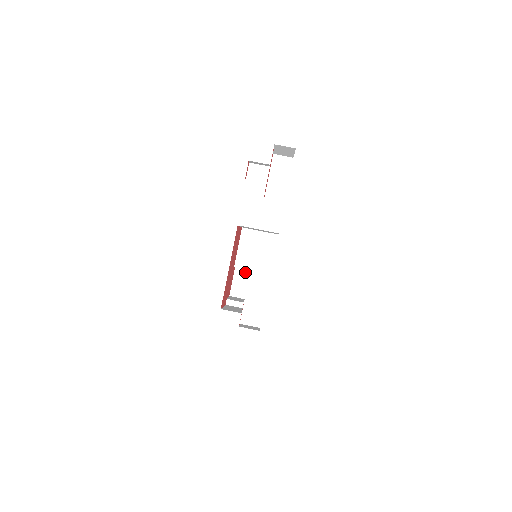
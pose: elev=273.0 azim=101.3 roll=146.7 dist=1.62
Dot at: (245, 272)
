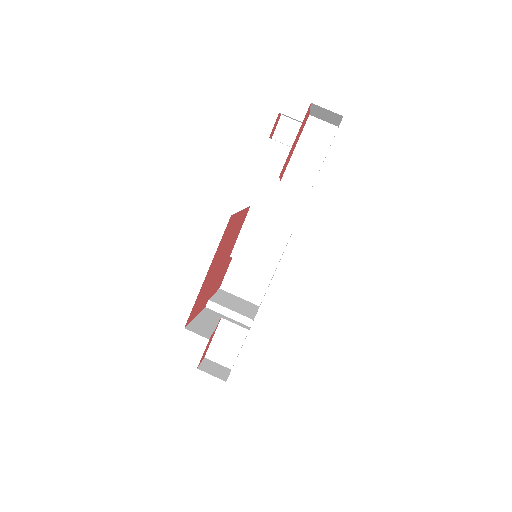
Dot at: occluded
